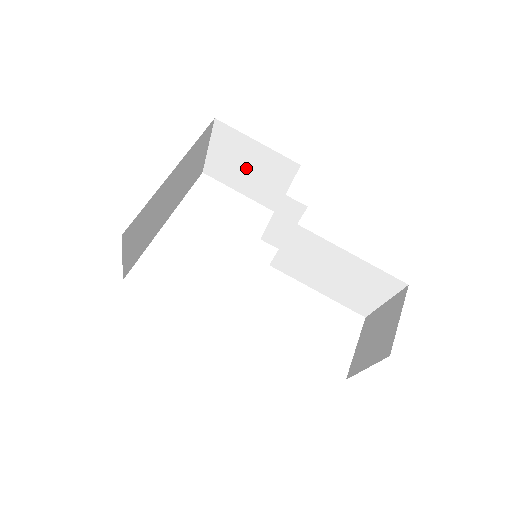
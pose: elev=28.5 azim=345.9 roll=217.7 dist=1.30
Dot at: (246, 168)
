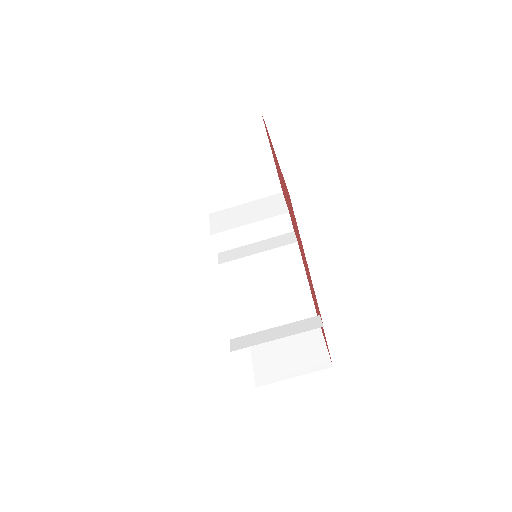
Dot at: (232, 164)
